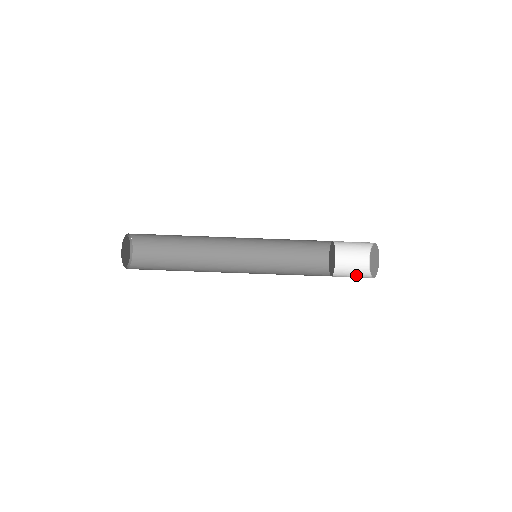
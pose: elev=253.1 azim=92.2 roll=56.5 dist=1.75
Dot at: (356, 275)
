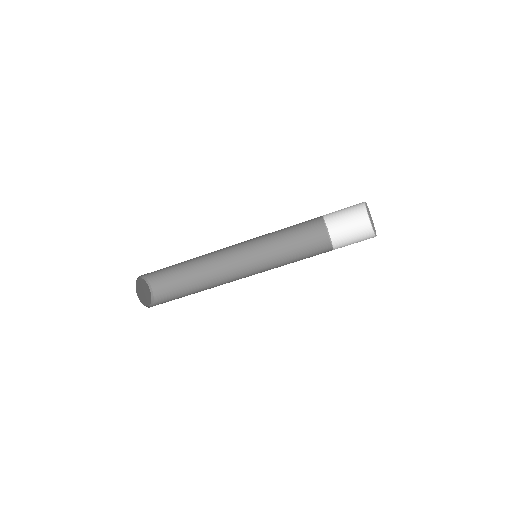
Dot at: (358, 235)
